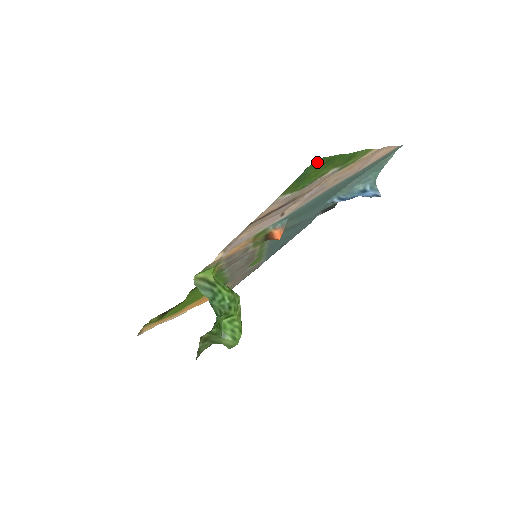
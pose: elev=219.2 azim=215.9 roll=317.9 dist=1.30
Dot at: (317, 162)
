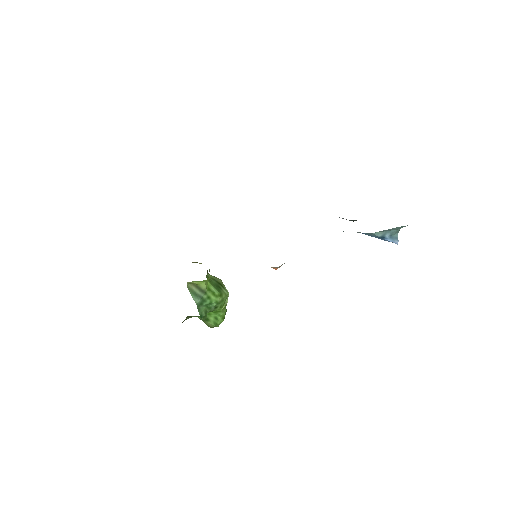
Dot at: occluded
